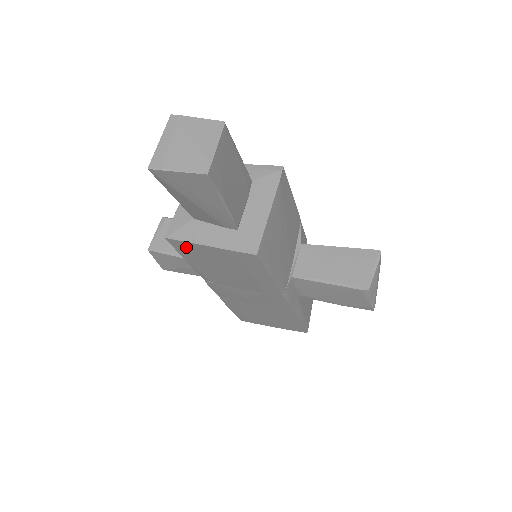
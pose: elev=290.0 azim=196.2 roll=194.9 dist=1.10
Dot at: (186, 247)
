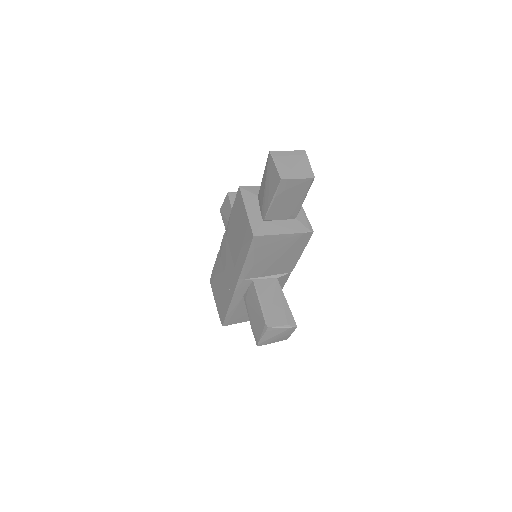
Dot at: (240, 201)
